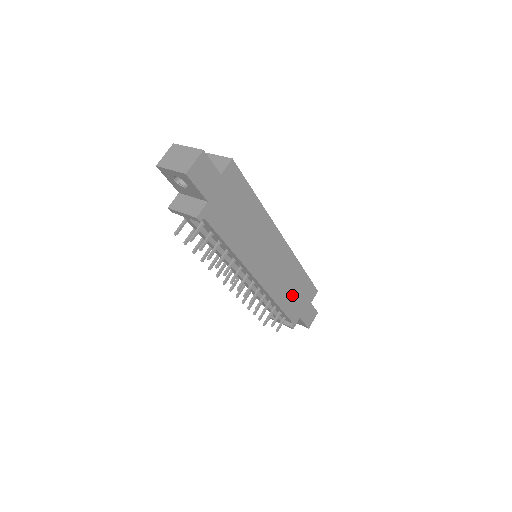
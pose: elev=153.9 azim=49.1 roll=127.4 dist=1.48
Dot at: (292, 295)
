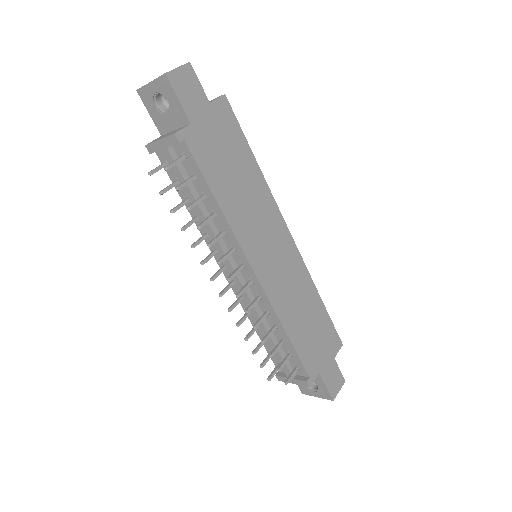
Dot at: (306, 328)
